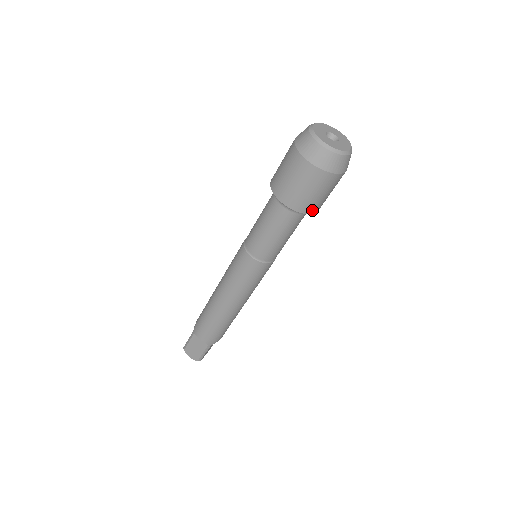
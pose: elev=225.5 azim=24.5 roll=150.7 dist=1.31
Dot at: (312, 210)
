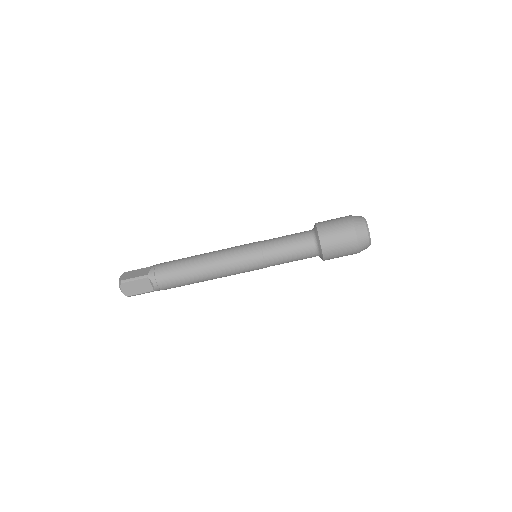
Dot at: occluded
